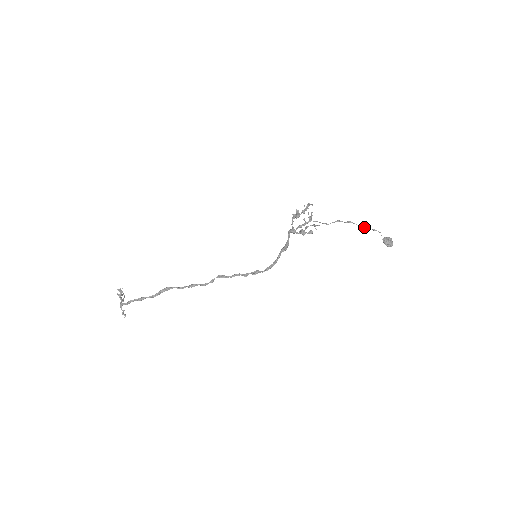
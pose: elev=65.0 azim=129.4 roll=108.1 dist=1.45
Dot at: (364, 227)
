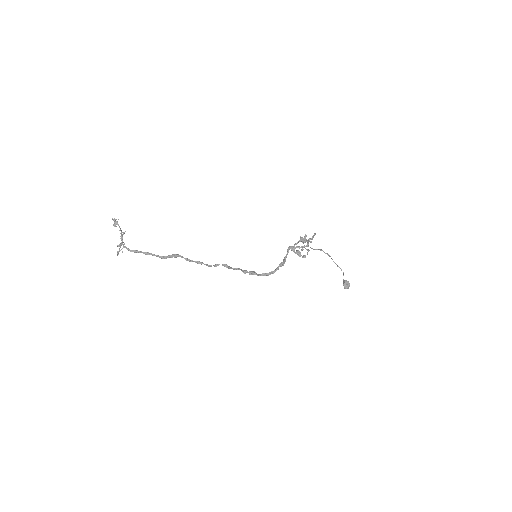
Dot at: (336, 264)
